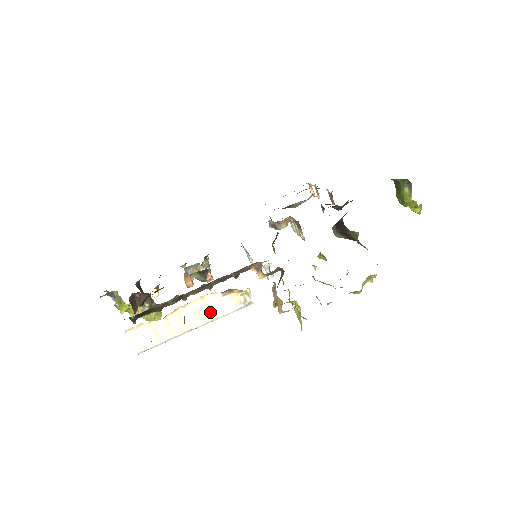
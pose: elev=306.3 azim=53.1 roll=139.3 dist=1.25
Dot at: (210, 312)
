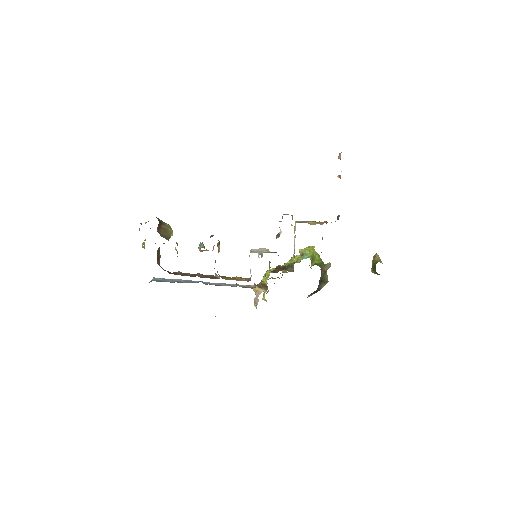
Dot at: (215, 316)
